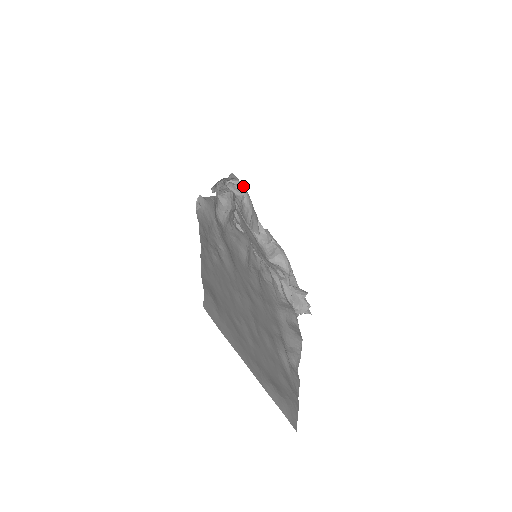
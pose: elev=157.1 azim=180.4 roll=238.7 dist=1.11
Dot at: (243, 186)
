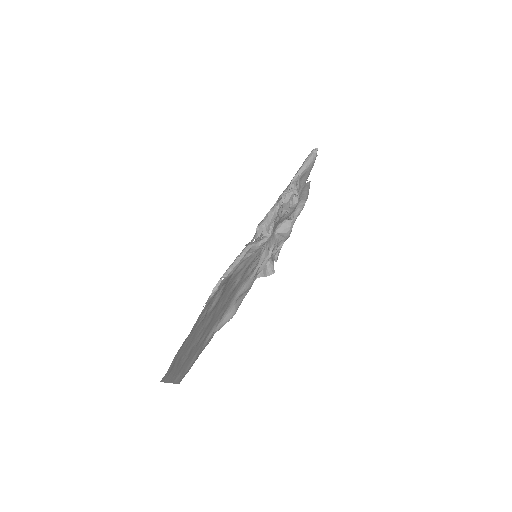
Dot at: (297, 203)
